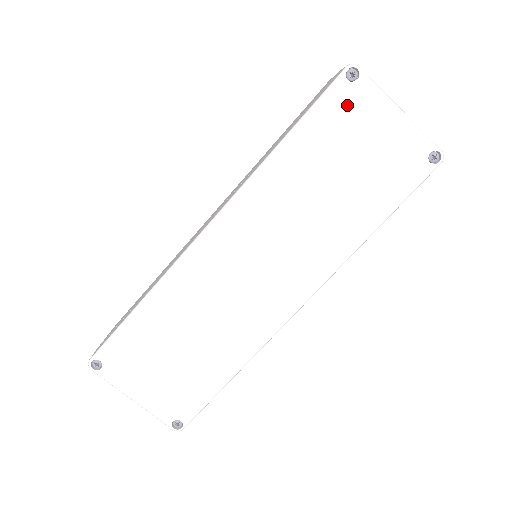
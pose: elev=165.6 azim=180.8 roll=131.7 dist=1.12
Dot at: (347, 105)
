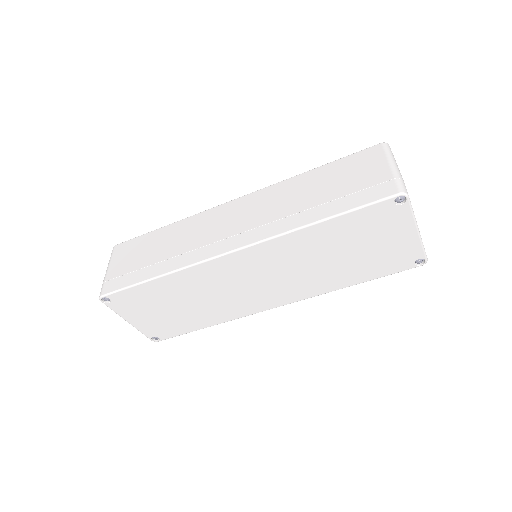
Dot at: (383, 217)
